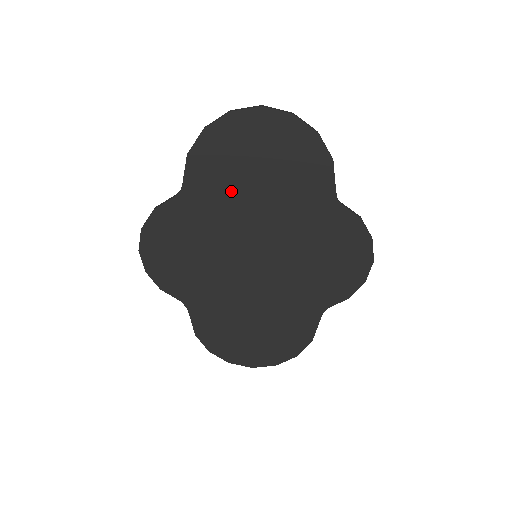
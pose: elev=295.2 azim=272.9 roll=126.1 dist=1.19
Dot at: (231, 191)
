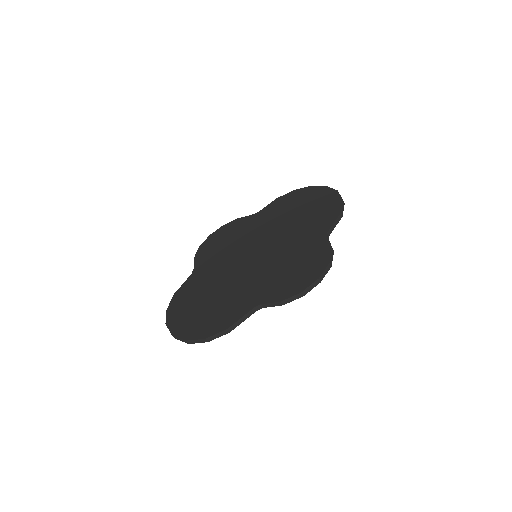
Dot at: (278, 217)
